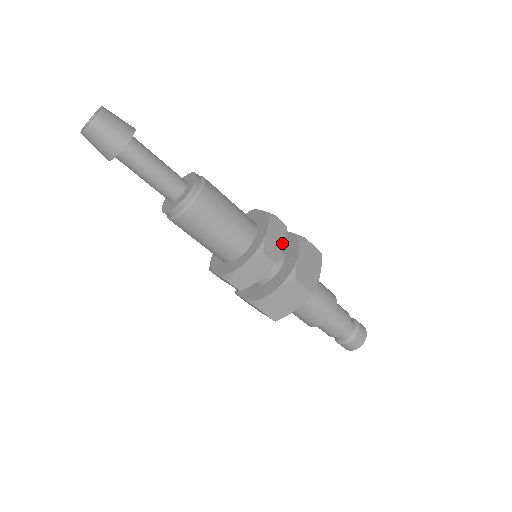
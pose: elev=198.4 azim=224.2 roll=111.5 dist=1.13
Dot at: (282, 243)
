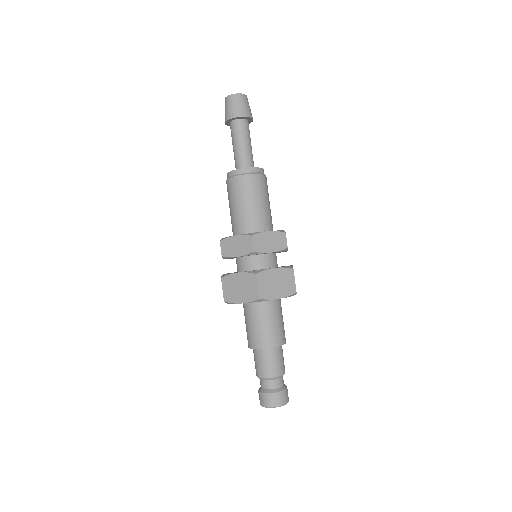
Dot at: occluded
